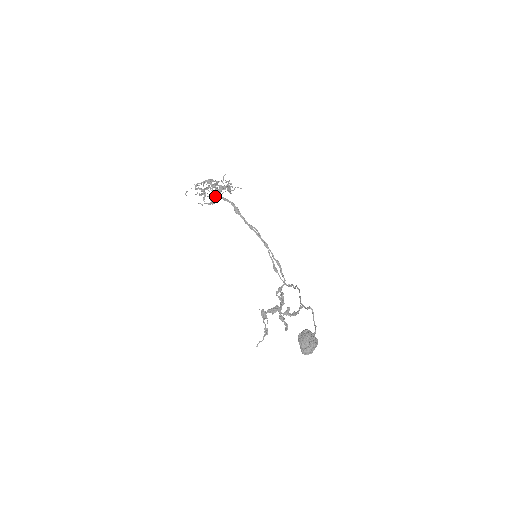
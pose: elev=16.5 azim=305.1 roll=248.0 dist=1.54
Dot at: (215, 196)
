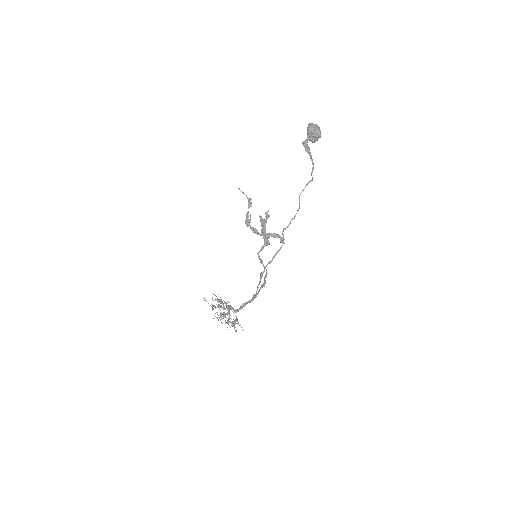
Dot at: occluded
